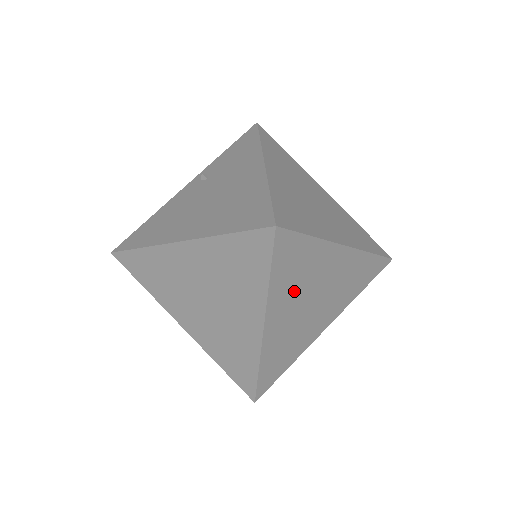
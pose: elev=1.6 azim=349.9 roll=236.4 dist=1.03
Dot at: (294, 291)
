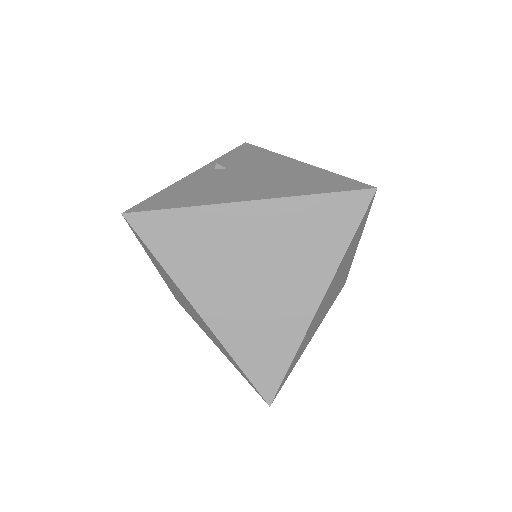
Dot at: (340, 271)
